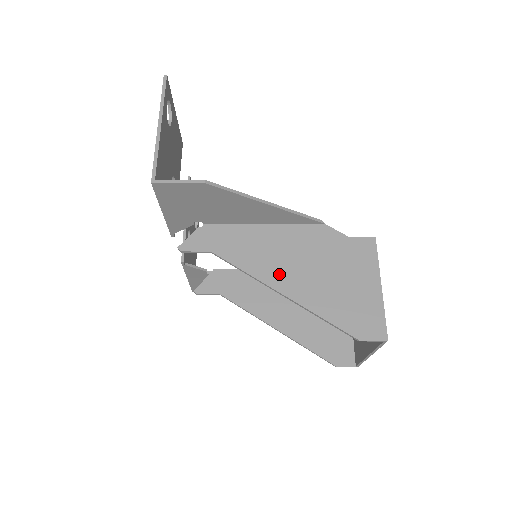
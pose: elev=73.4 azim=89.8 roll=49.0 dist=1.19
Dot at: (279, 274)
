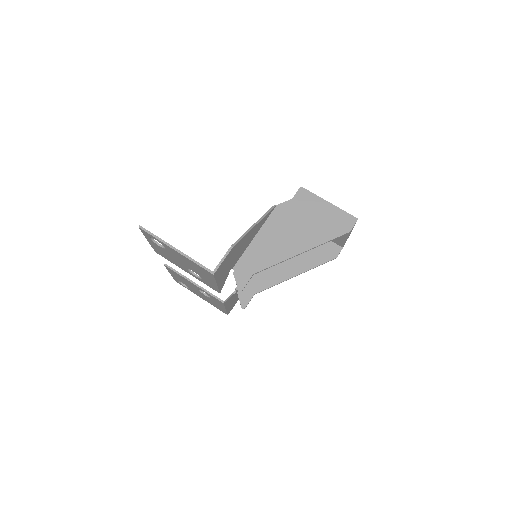
Dot at: (290, 247)
